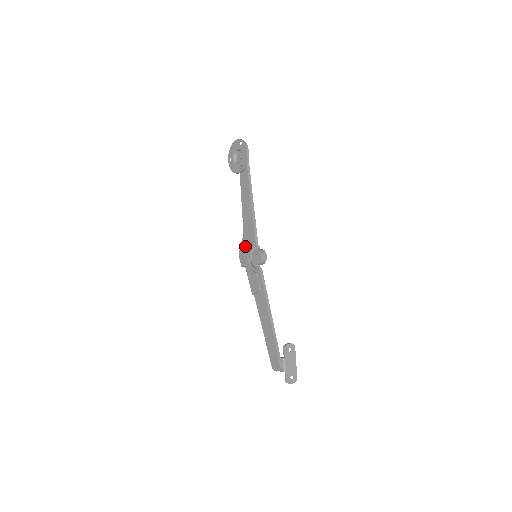
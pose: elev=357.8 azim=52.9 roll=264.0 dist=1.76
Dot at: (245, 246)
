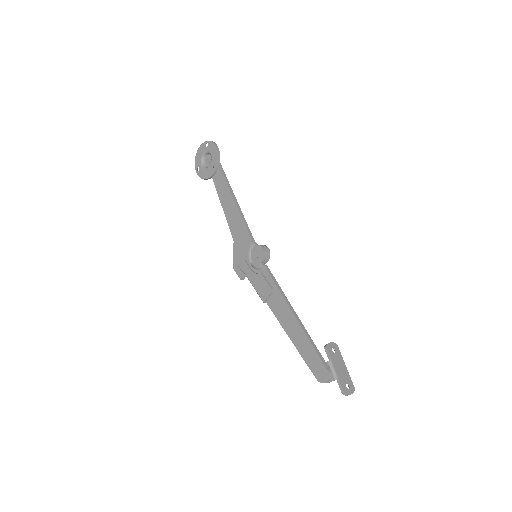
Dot at: (239, 252)
